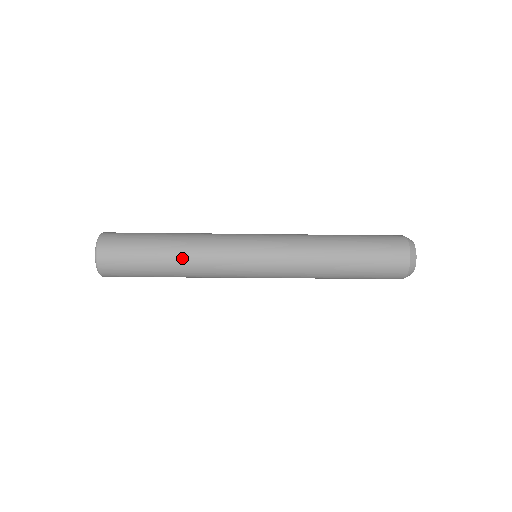
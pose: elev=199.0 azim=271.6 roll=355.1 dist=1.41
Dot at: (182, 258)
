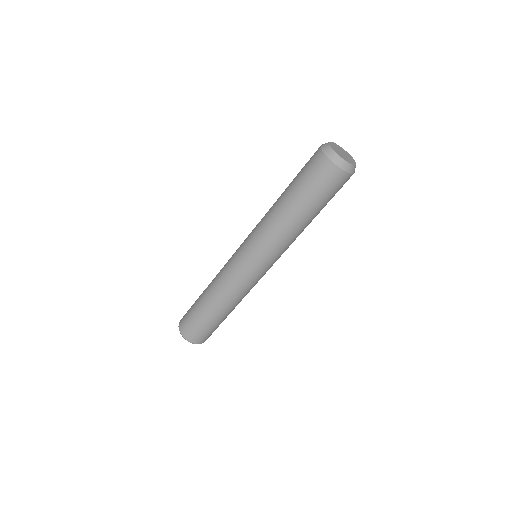
Dot at: (215, 299)
